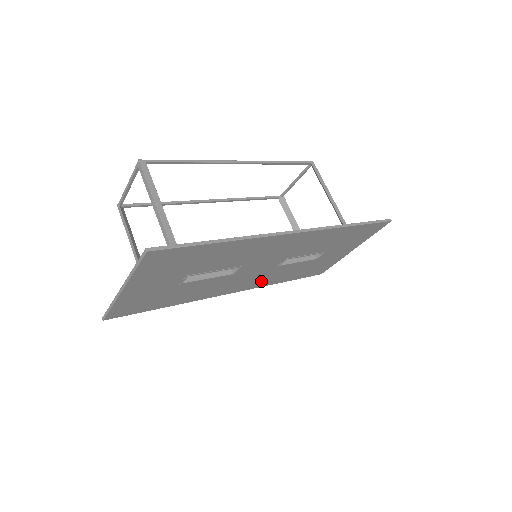
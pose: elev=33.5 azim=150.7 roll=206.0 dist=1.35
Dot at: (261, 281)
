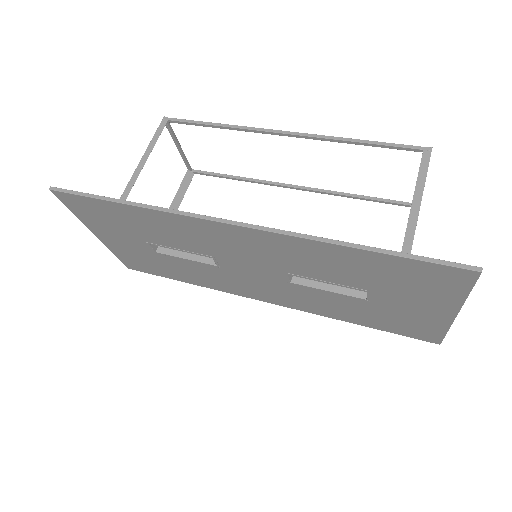
Dot at: (297, 301)
